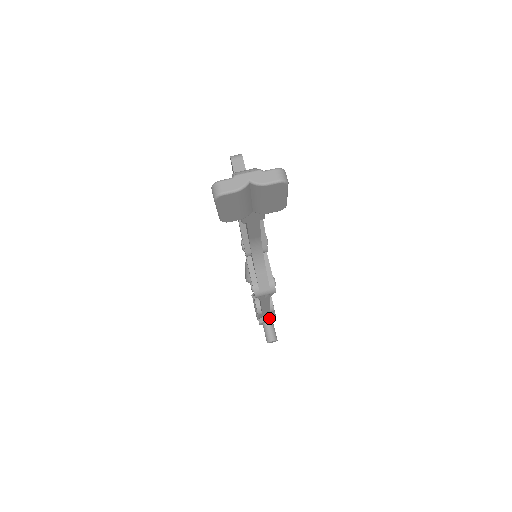
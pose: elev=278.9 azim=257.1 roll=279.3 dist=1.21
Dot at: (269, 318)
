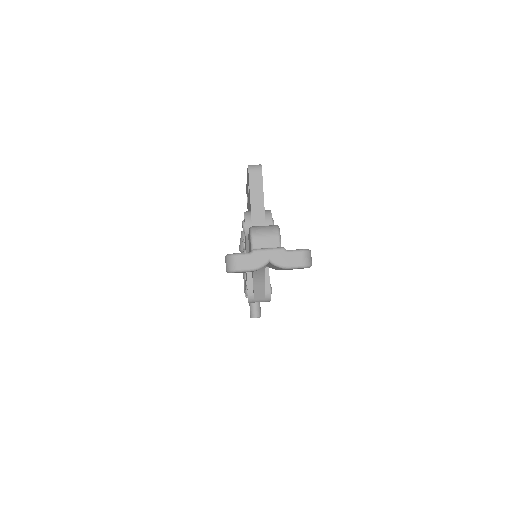
Dot at: occluded
